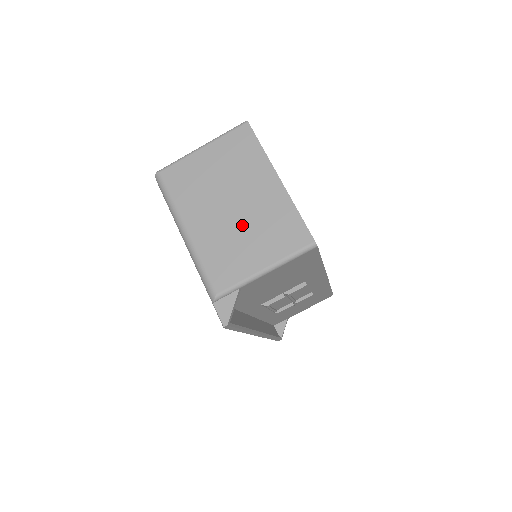
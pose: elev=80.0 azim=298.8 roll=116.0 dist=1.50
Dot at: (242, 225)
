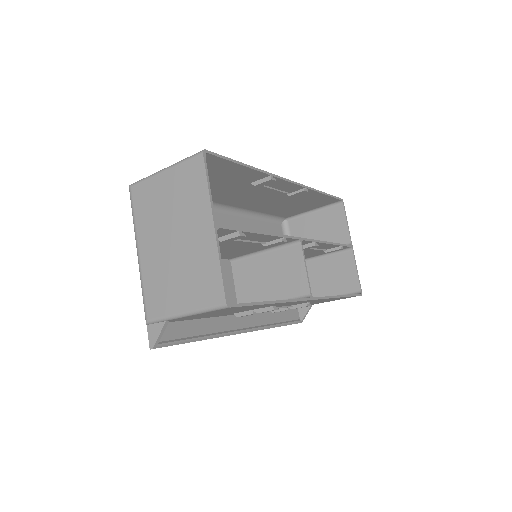
Dot at: (176, 263)
